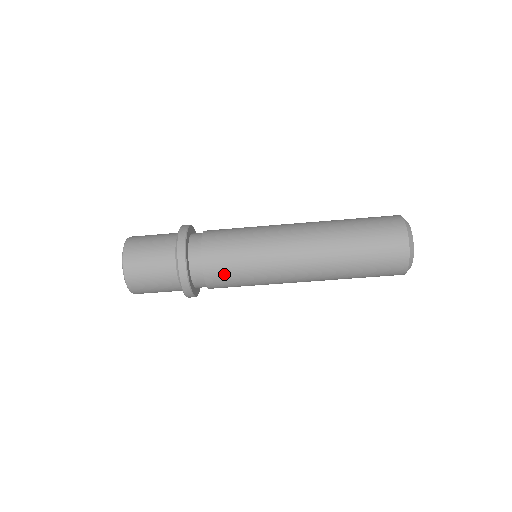
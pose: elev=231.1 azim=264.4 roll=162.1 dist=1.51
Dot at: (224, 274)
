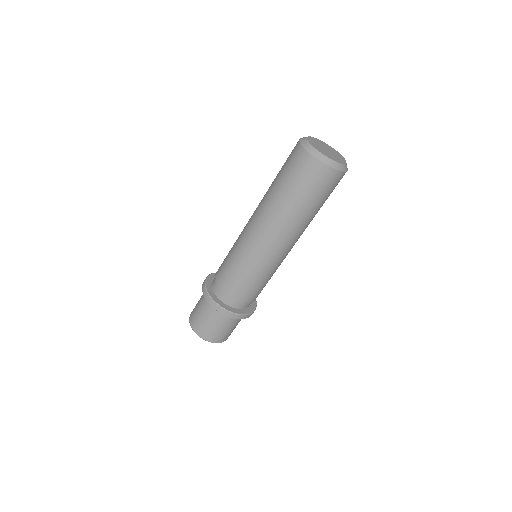
Dot at: (241, 287)
